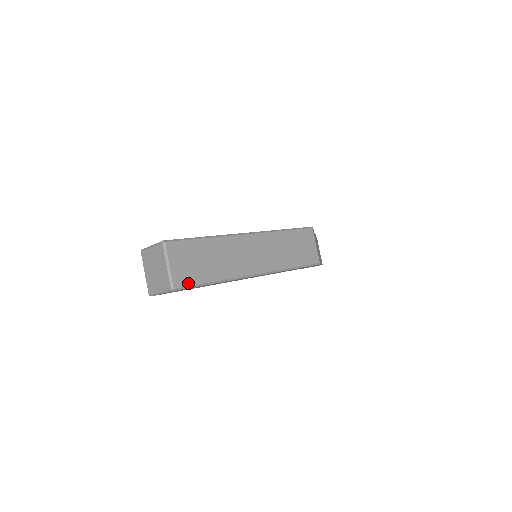
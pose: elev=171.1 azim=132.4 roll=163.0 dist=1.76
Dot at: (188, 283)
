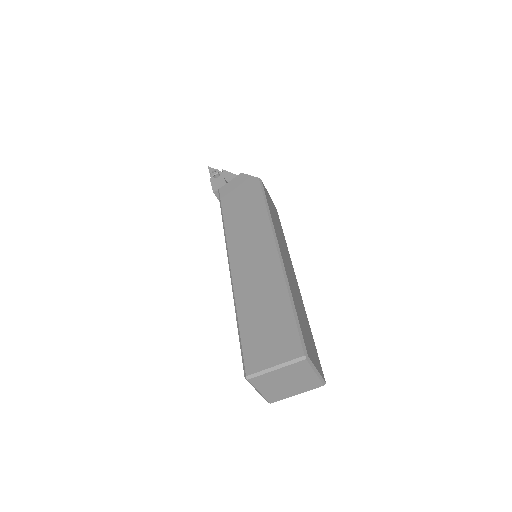
Dot at: (319, 362)
